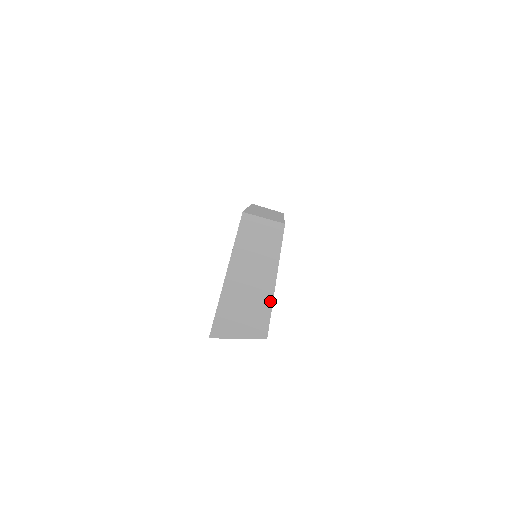
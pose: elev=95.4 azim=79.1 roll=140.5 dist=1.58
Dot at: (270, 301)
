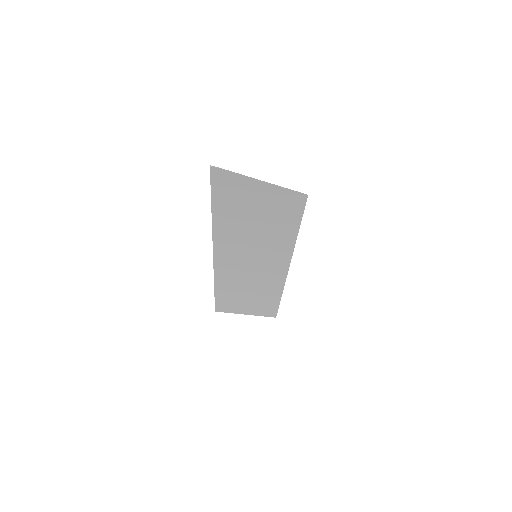
Dot at: occluded
